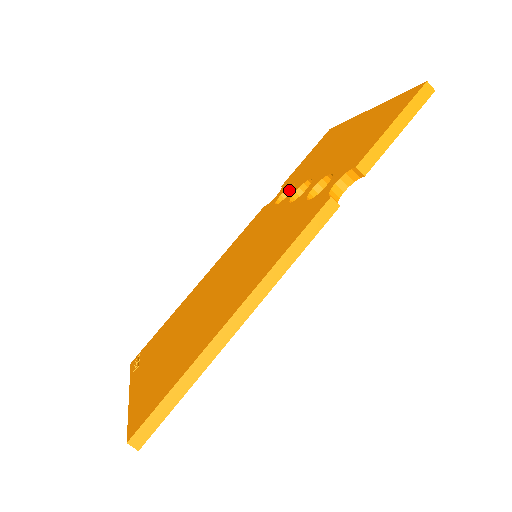
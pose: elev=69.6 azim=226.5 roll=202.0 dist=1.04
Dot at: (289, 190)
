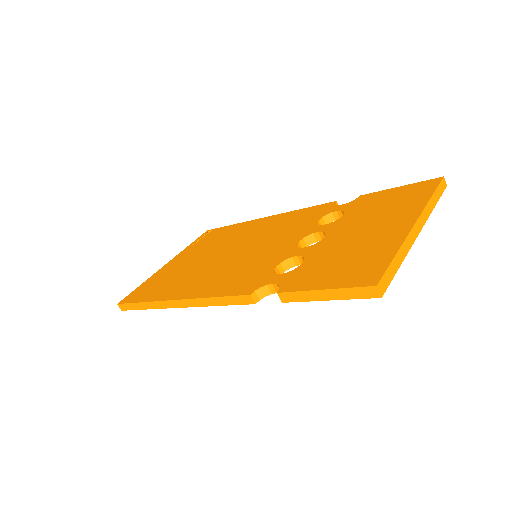
Dot at: occluded
